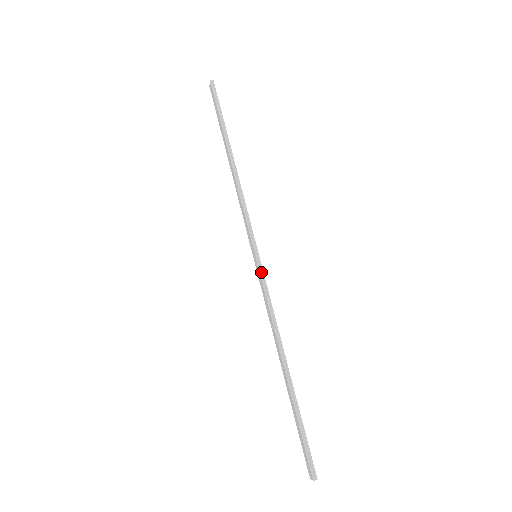
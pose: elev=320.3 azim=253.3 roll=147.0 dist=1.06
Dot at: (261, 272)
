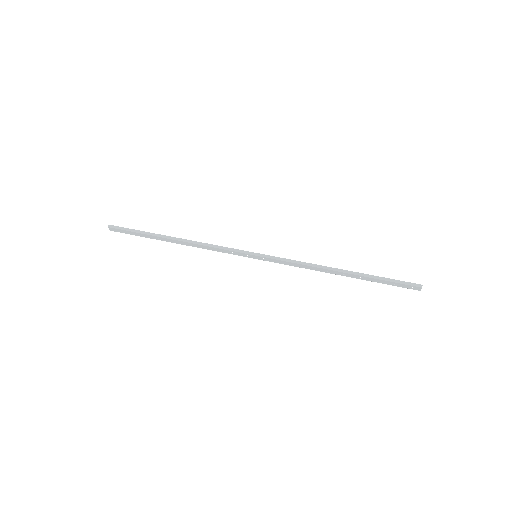
Dot at: (270, 257)
